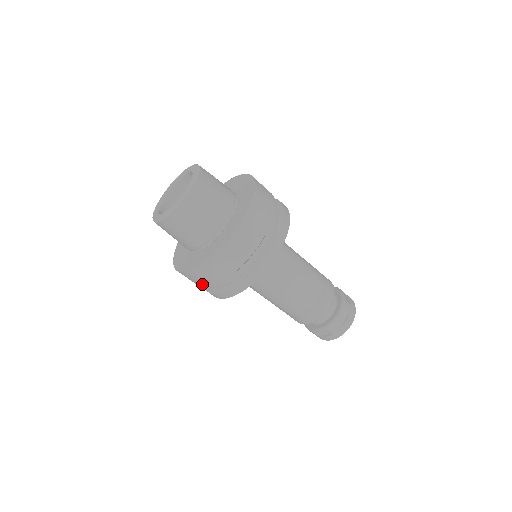
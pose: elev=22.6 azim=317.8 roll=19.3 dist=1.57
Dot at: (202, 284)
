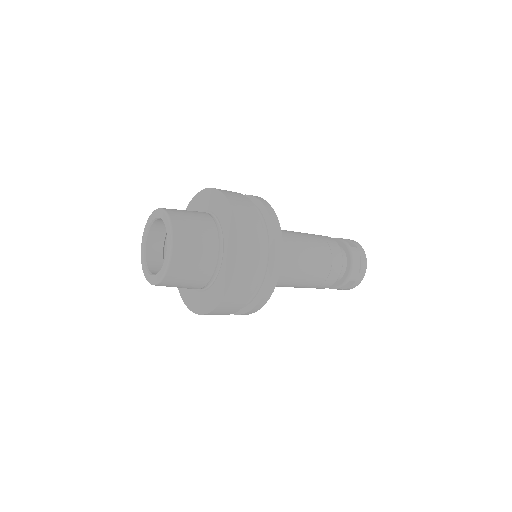
Dot at: occluded
